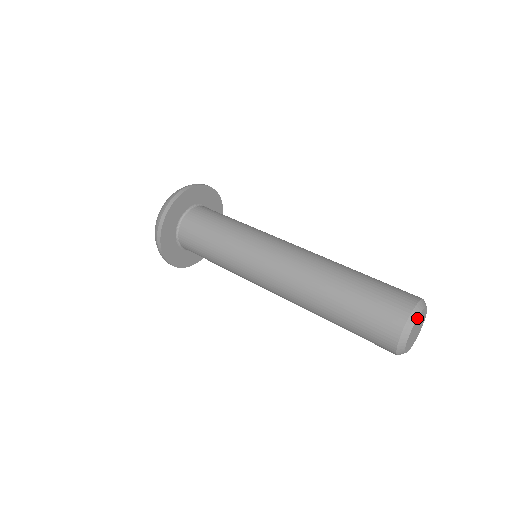
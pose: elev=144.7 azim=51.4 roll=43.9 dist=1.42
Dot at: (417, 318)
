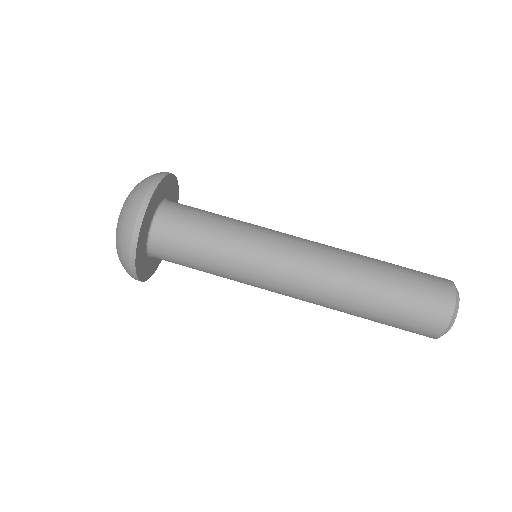
Dot at: (457, 311)
